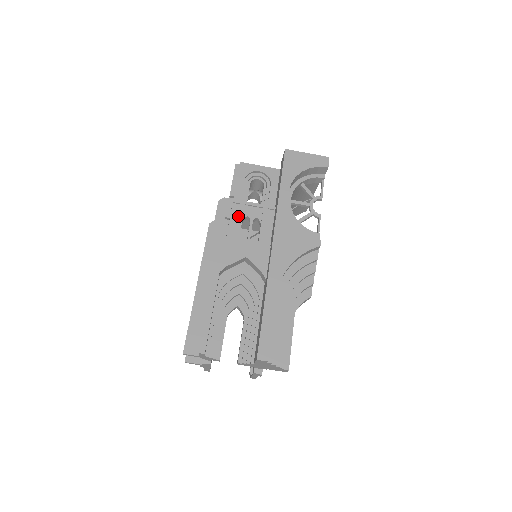
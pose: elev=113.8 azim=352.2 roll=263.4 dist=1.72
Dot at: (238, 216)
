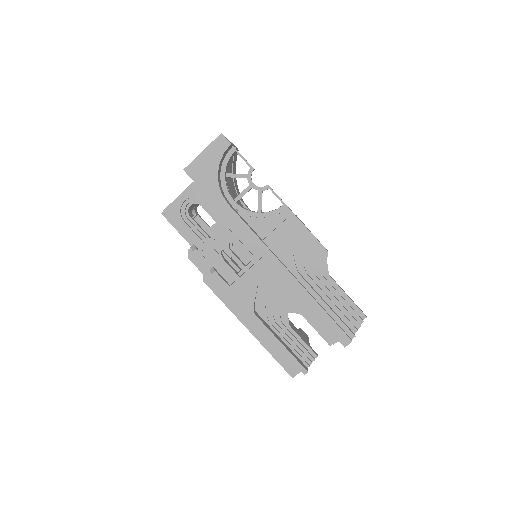
Dot at: (216, 259)
